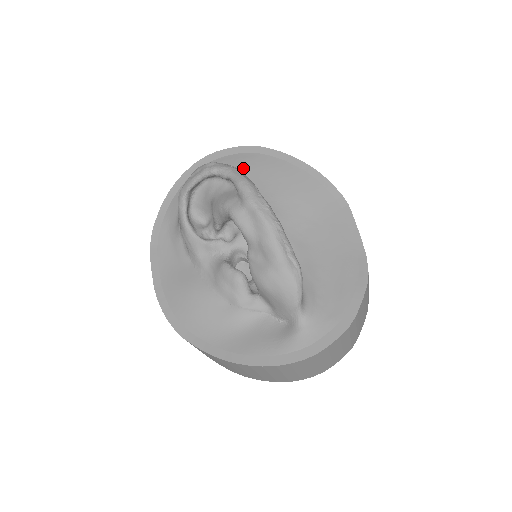
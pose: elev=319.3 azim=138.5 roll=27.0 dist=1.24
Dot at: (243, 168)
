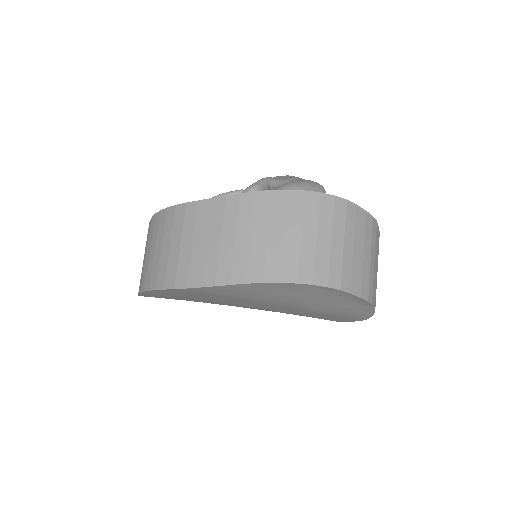
Dot at: occluded
